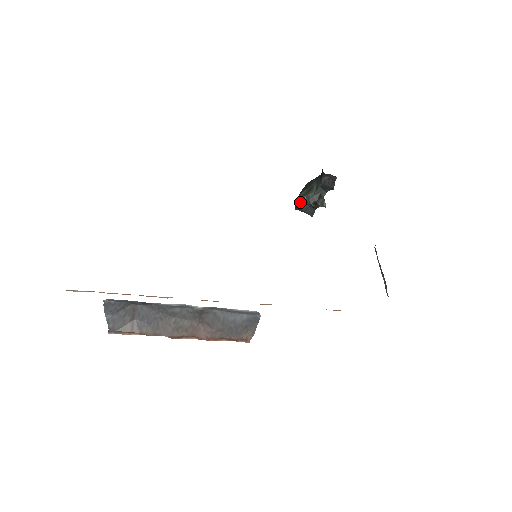
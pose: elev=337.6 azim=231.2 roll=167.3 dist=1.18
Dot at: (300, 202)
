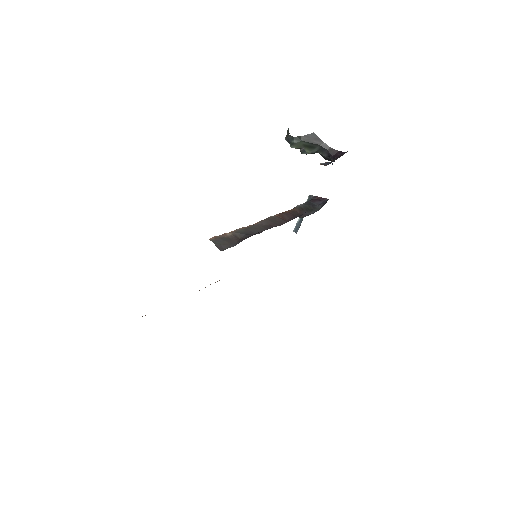
Dot at: (295, 145)
